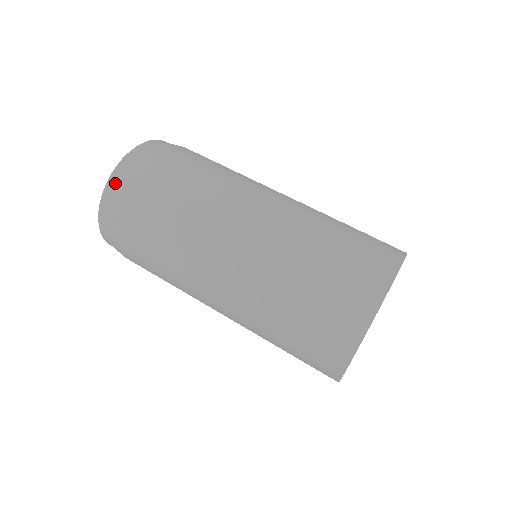
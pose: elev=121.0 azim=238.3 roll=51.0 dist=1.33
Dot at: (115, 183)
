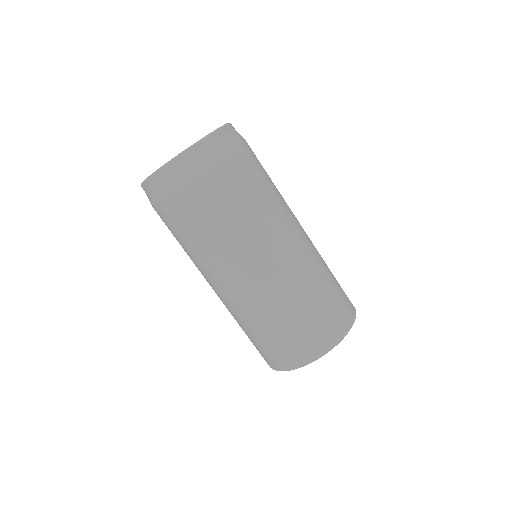
Dot at: (177, 168)
